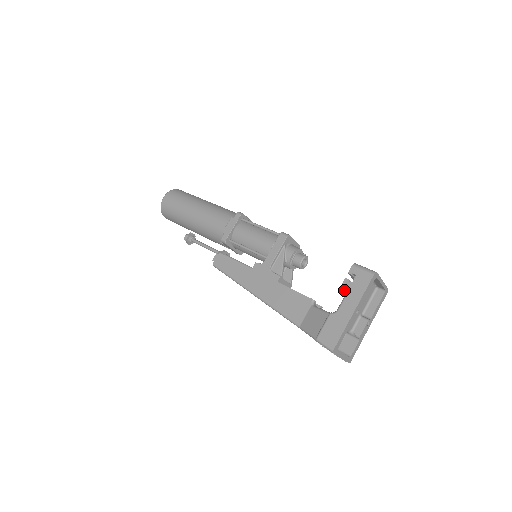
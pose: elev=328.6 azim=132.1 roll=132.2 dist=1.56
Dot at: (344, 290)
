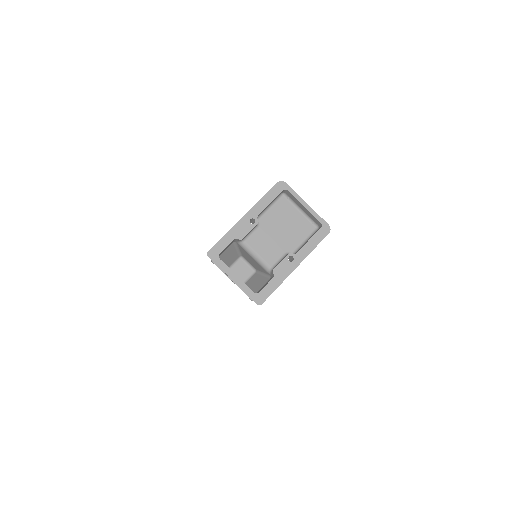
Dot at: occluded
